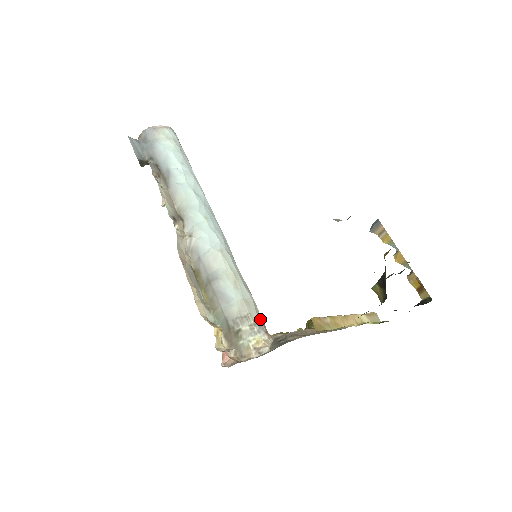
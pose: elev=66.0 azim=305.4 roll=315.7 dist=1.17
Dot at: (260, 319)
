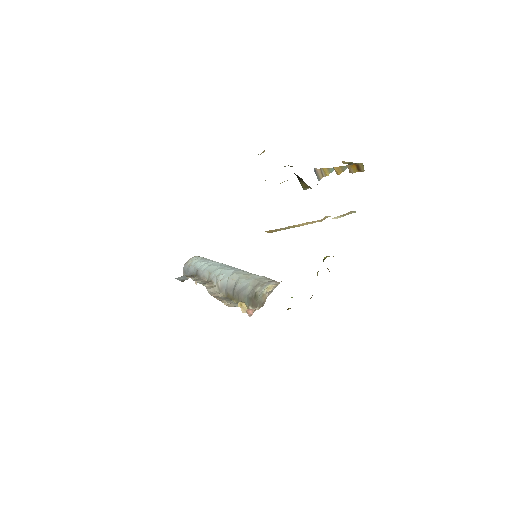
Dot at: (272, 280)
